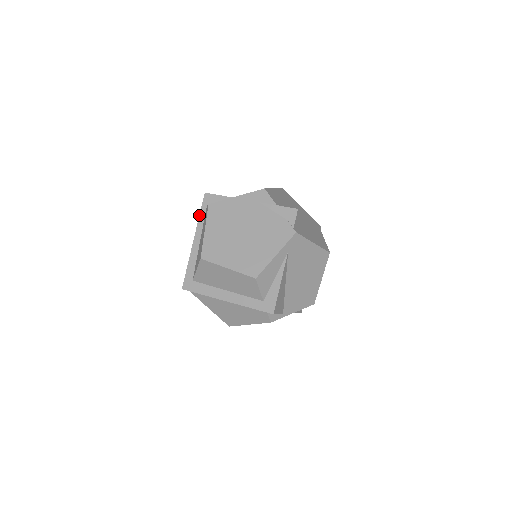
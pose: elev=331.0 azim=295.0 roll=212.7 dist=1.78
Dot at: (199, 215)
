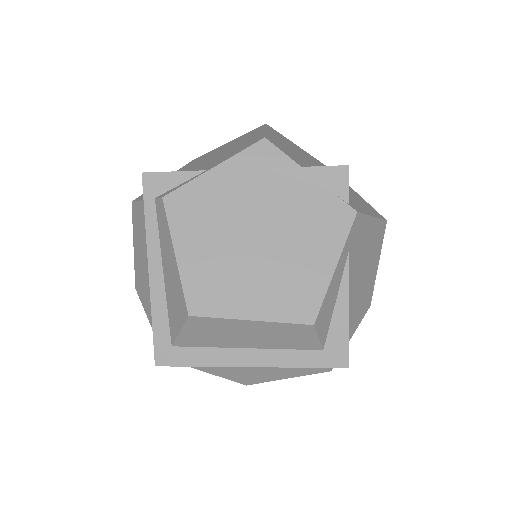
Dot at: occluded
